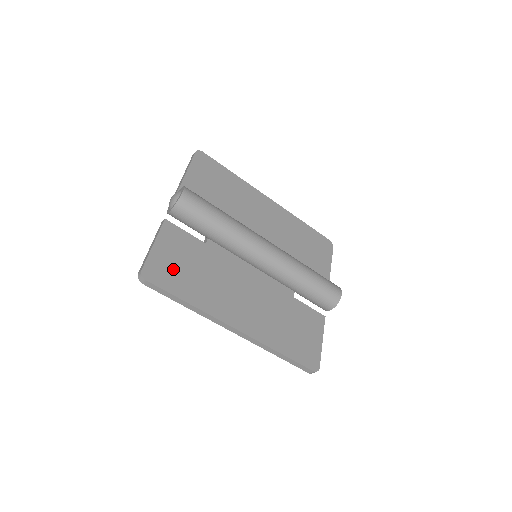
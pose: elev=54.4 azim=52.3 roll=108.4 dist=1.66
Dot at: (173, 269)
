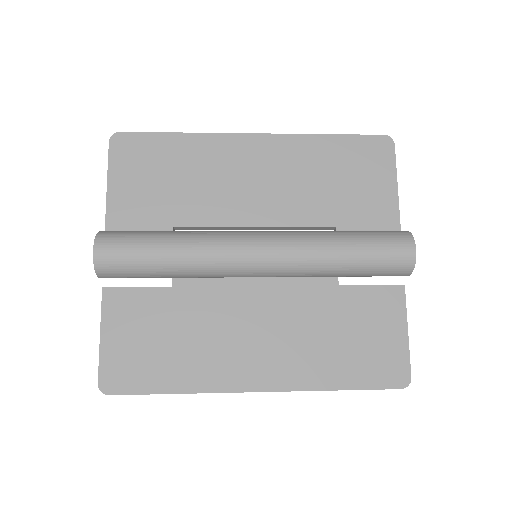
Dot at: (138, 357)
